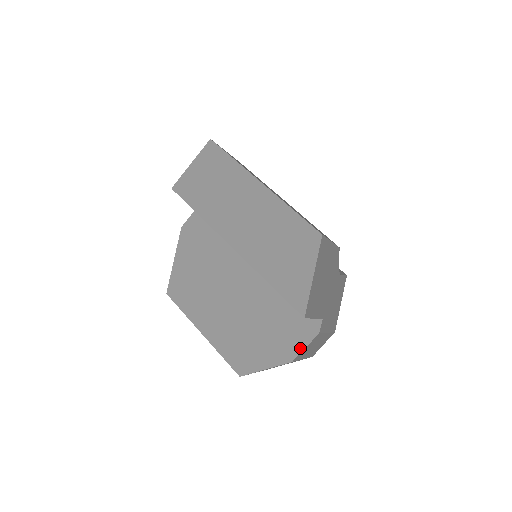
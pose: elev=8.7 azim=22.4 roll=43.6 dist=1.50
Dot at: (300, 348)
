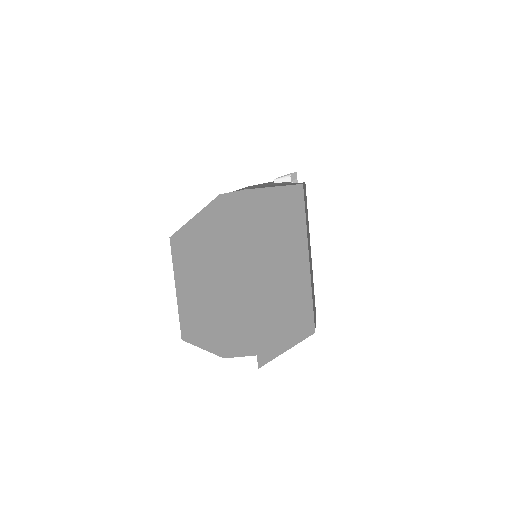
Dot at: (236, 354)
